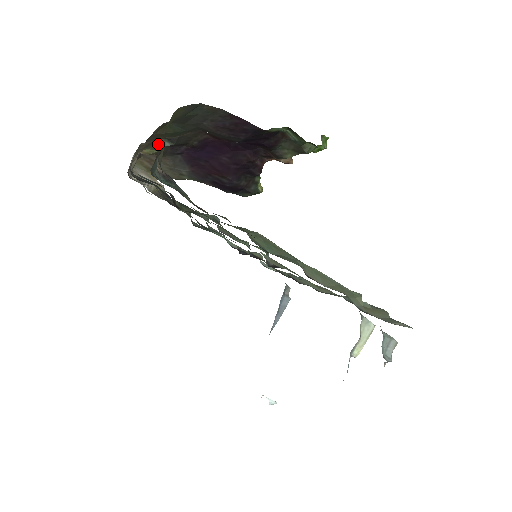
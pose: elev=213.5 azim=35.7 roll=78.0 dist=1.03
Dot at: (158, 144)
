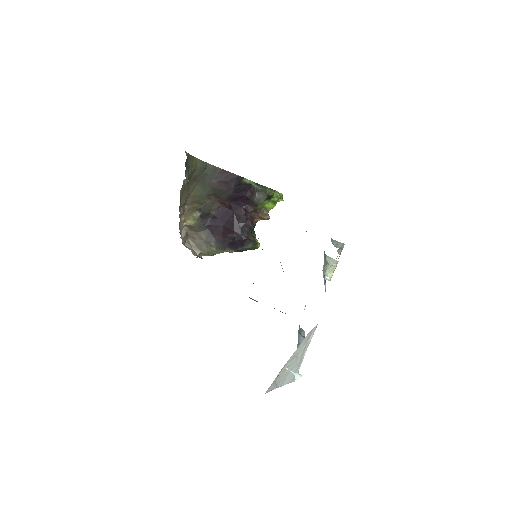
Dot at: (195, 214)
